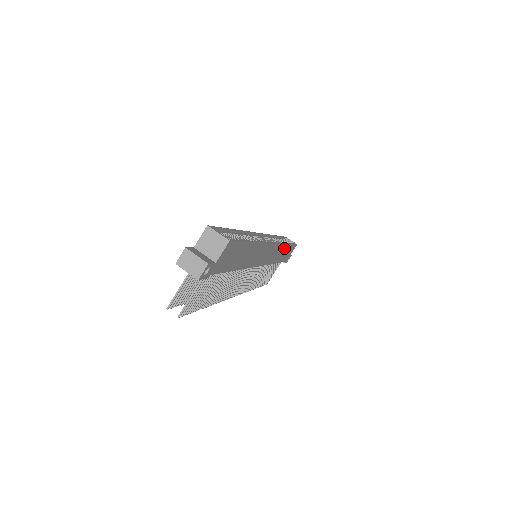
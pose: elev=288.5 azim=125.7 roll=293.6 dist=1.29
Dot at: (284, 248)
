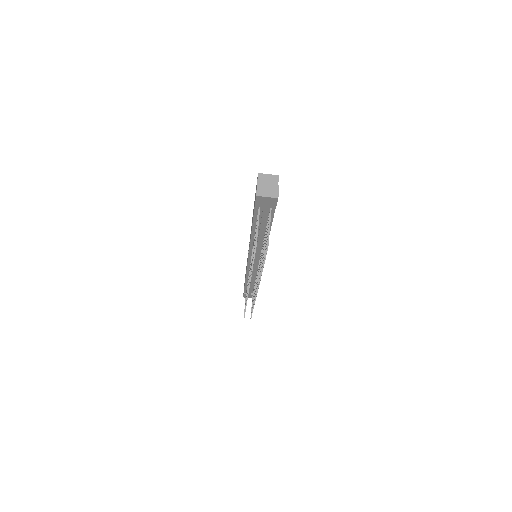
Dot at: occluded
